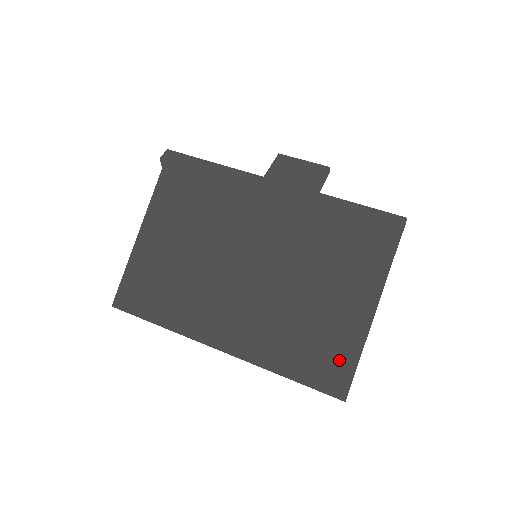
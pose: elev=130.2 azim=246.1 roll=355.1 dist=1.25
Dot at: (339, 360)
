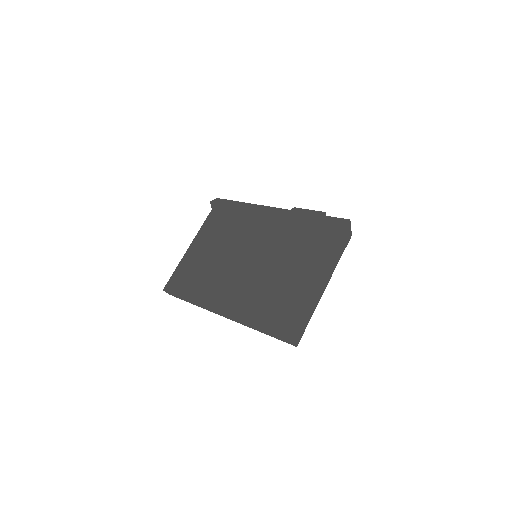
Dot at: (292, 314)
